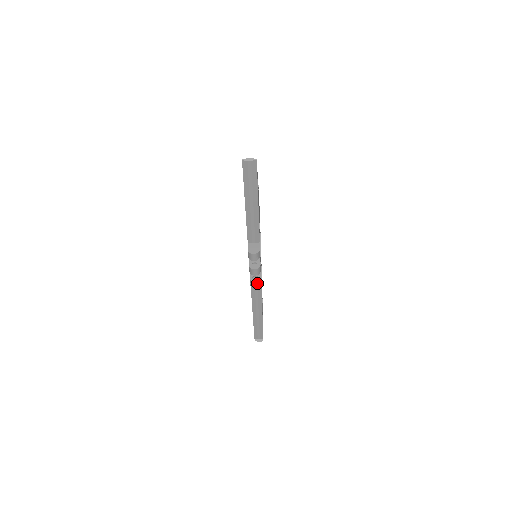
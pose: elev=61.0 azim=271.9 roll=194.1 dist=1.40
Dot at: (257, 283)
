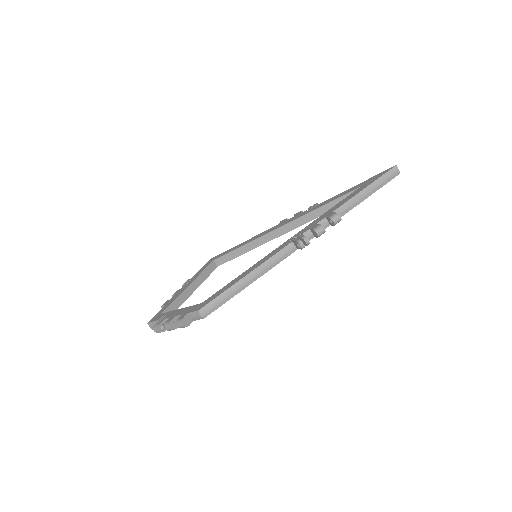
Dot at: (308, 242)
